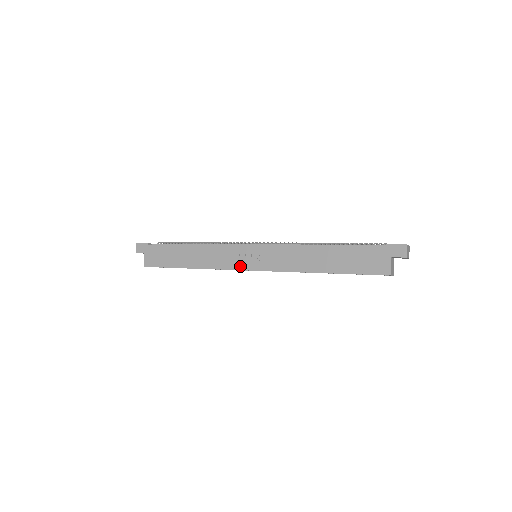
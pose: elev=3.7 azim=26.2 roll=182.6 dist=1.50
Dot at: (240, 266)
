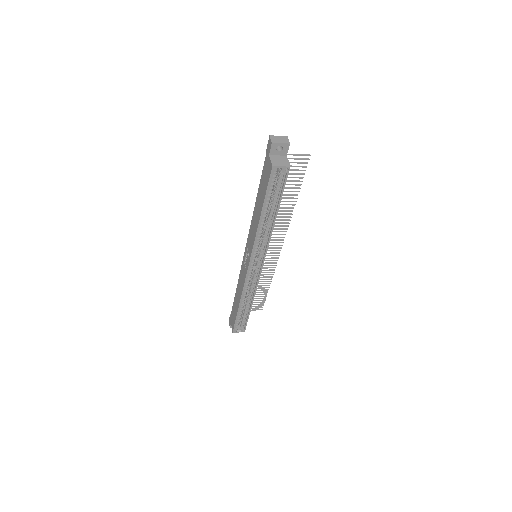
Dot at: (246, 271)
